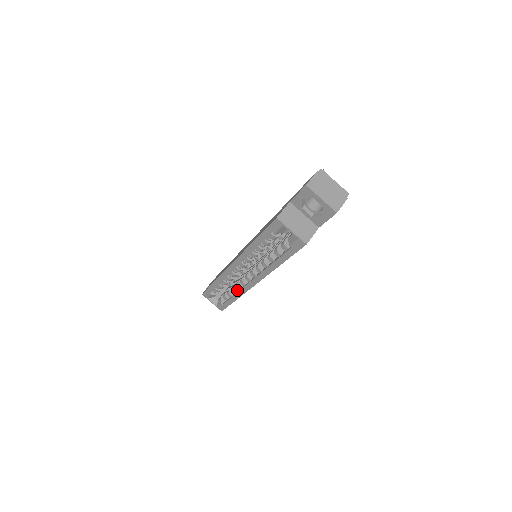
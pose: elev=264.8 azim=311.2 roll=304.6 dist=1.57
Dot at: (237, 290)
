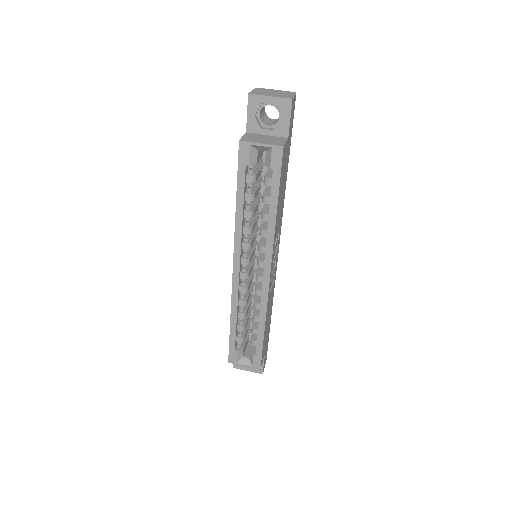
Dot at: occluded
